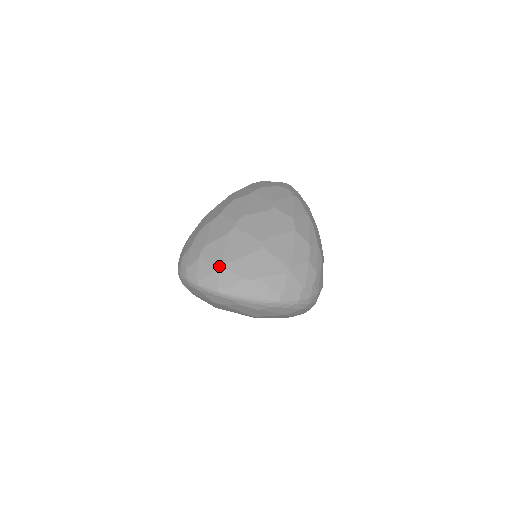
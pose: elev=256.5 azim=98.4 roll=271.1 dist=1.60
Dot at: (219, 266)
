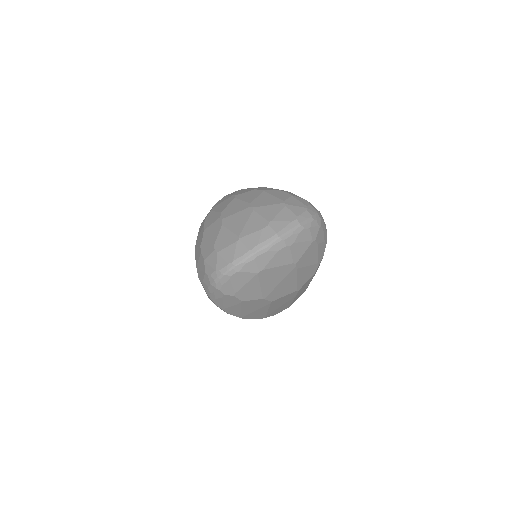
Dot at: (237, 240)
